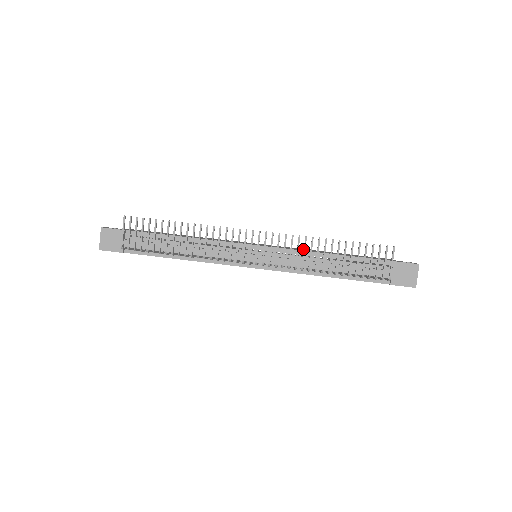
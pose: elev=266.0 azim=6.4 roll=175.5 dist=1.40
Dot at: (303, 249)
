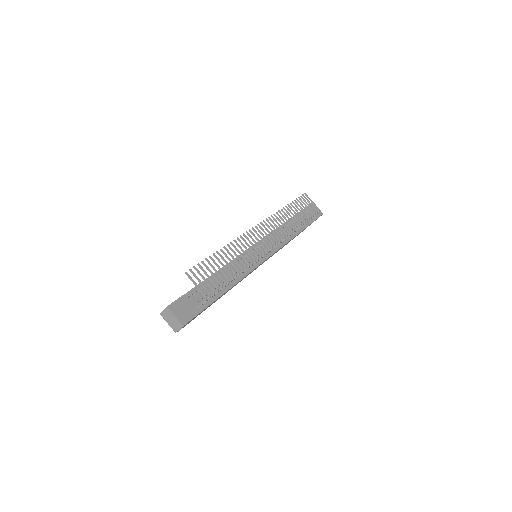
Dot at: occluded
